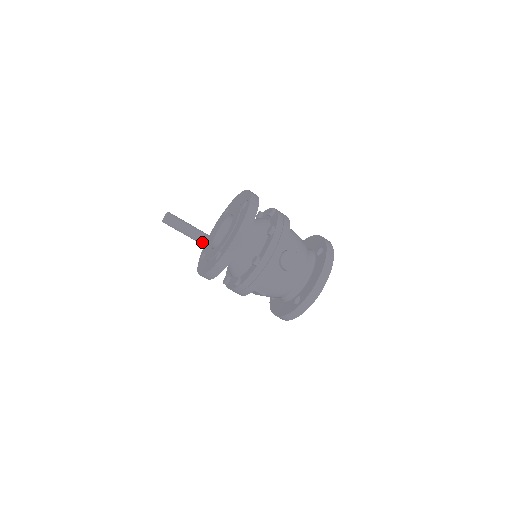
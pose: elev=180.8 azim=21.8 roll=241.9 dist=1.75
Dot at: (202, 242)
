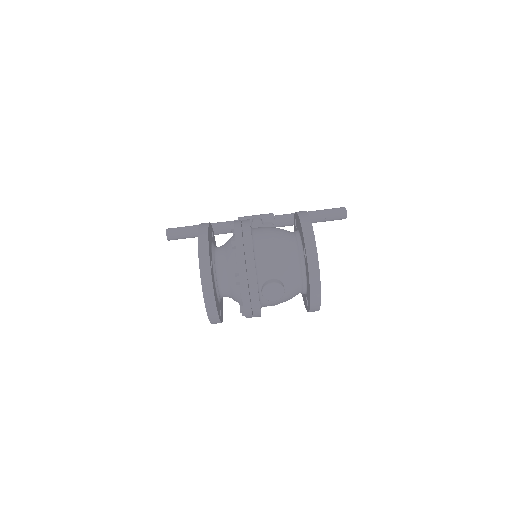
Dot at: occluded
